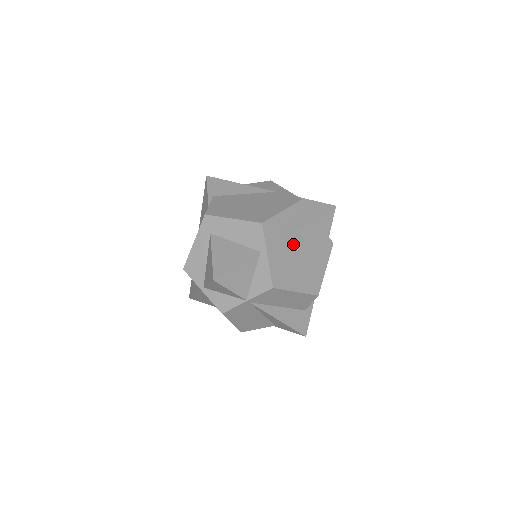
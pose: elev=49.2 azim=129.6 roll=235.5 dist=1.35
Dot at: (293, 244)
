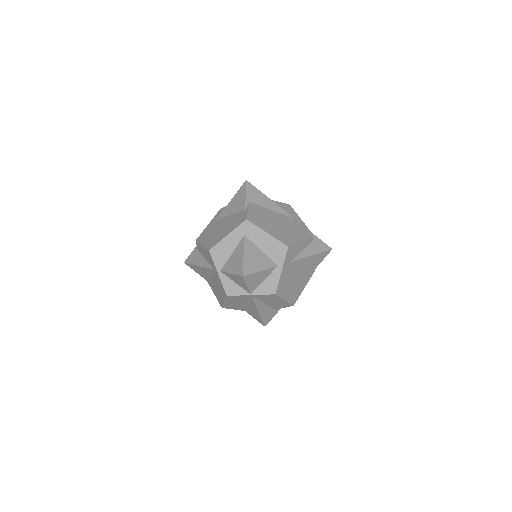
Dot at: (297, 266)
